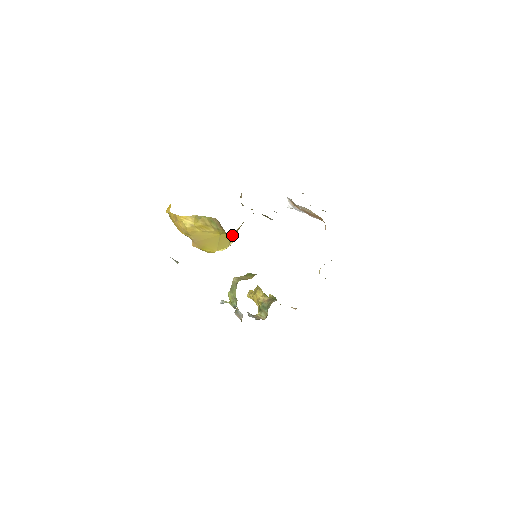
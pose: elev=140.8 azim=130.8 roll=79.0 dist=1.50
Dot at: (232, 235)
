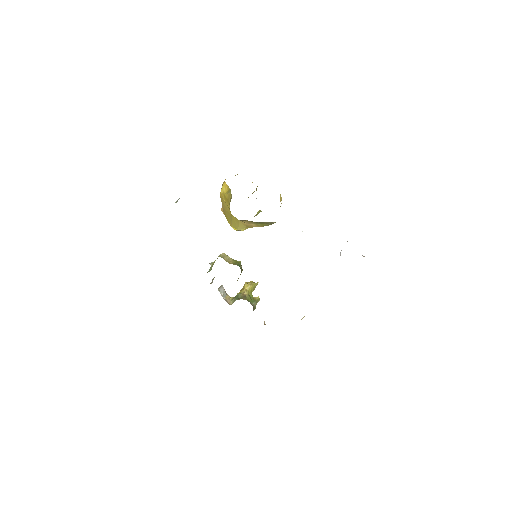
Dot at: (243, 223)
